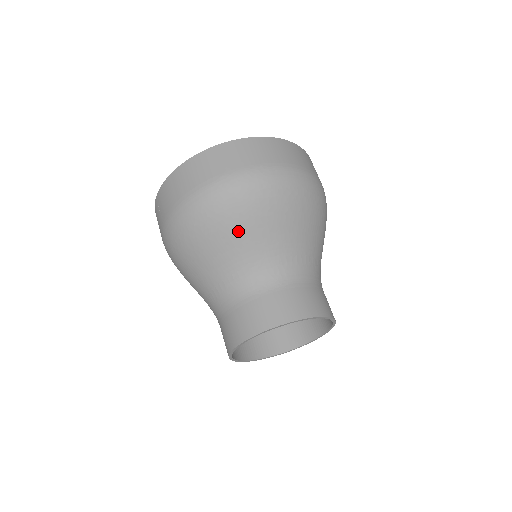
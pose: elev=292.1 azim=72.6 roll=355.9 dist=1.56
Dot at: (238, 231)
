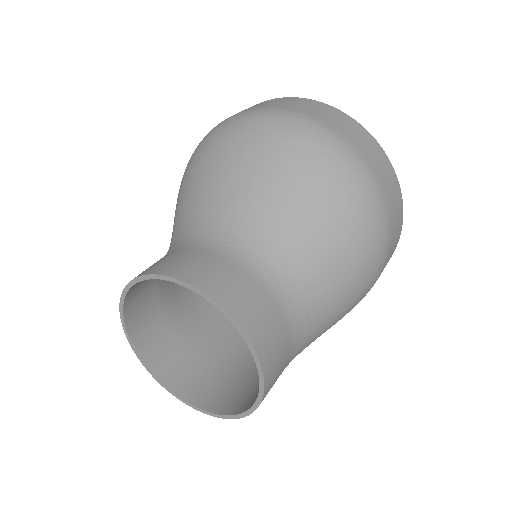
Dot at: (227, 166)
